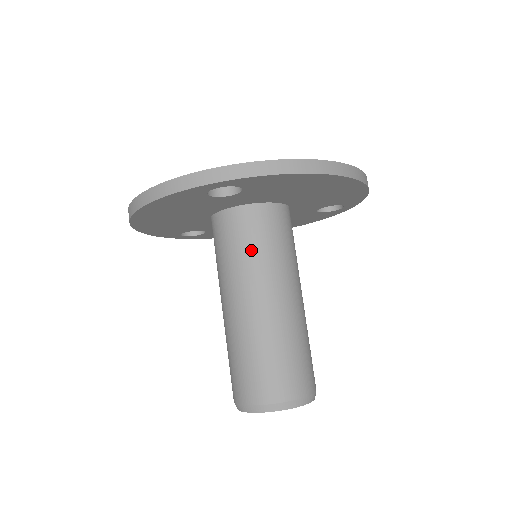
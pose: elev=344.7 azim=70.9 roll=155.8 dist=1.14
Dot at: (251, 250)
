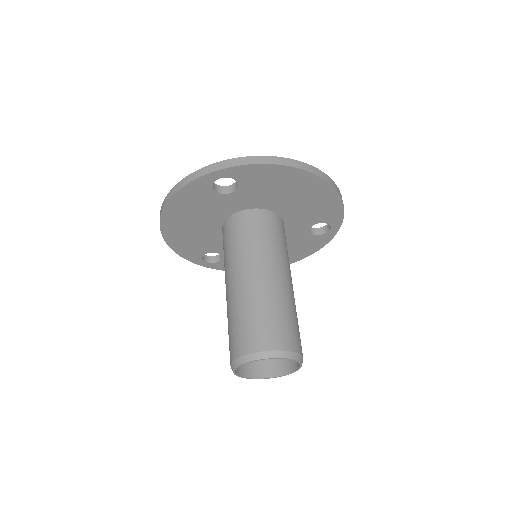
Dot at: (248, 239)
